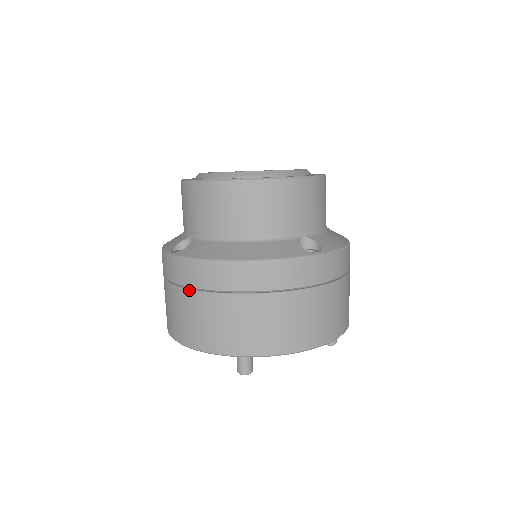
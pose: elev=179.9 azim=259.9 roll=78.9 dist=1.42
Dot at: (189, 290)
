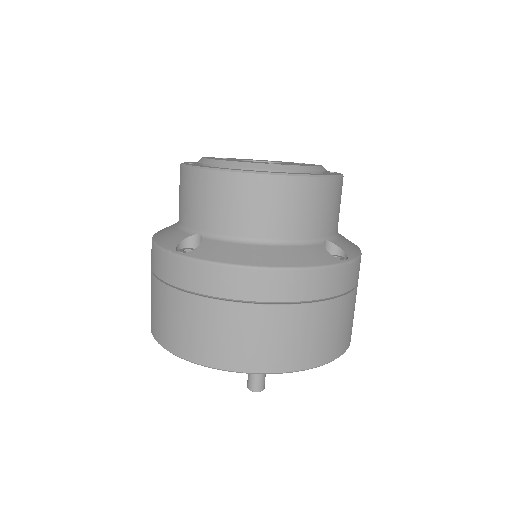
Dot at: (203, 298)
